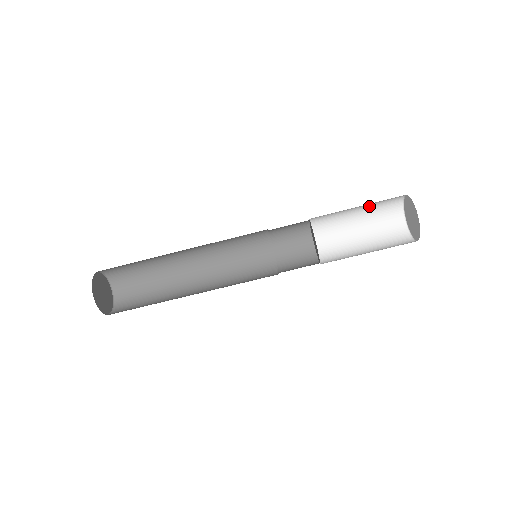
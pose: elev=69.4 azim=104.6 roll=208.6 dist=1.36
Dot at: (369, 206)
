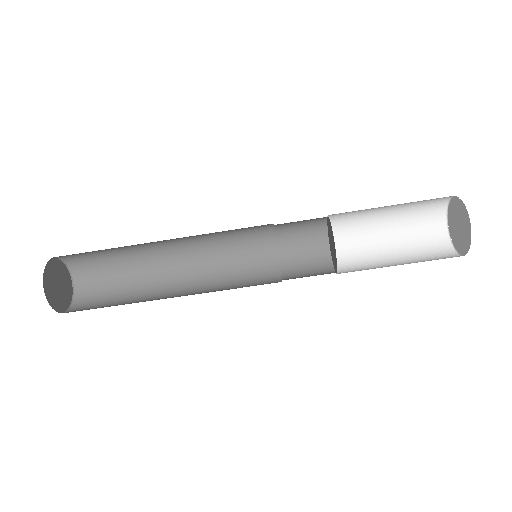
Dot at: occluded
